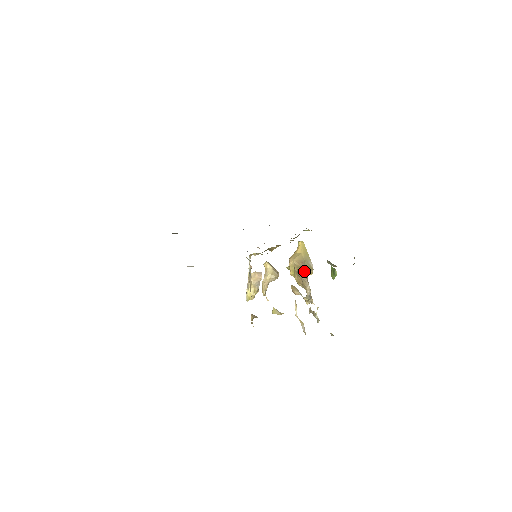
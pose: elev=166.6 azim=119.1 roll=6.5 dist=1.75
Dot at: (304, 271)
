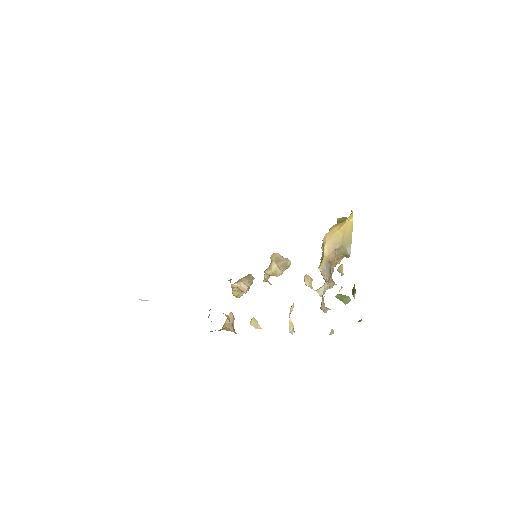
Dot at: (330, 262)
